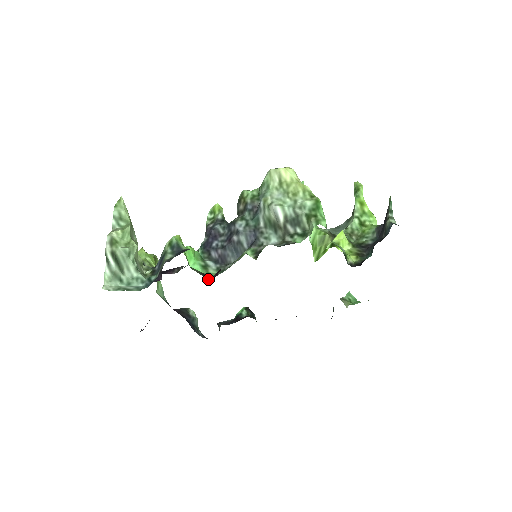
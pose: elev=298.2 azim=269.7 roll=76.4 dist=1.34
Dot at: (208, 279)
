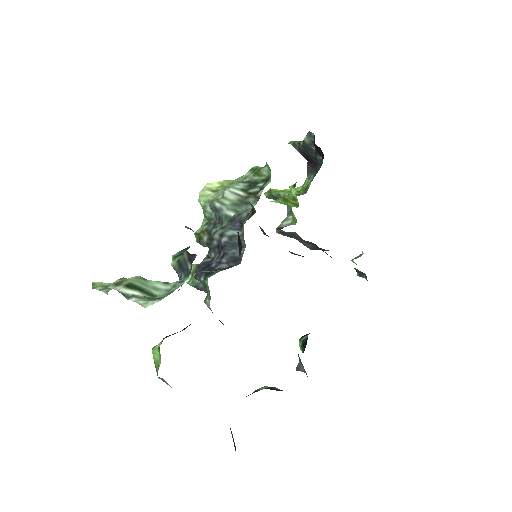
Dot at: occluded
